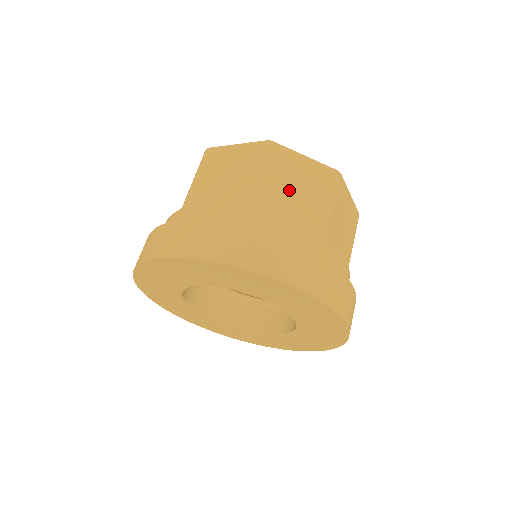
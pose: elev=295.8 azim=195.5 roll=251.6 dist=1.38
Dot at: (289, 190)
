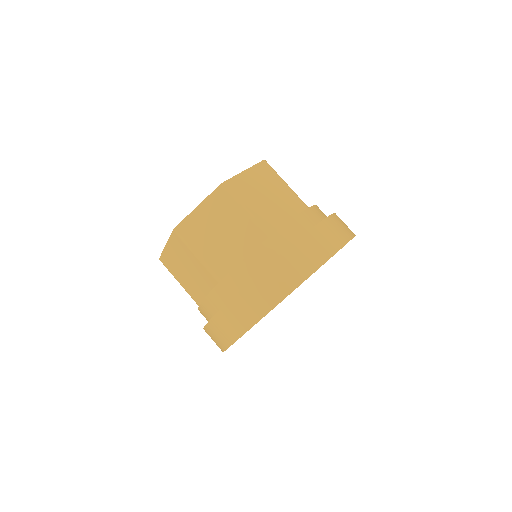
Dot at: (219, 239)
